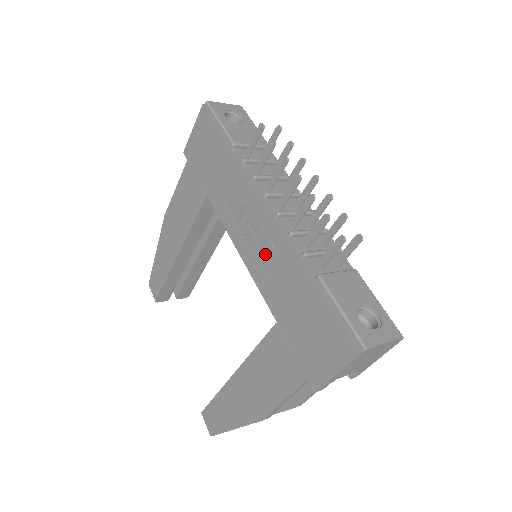
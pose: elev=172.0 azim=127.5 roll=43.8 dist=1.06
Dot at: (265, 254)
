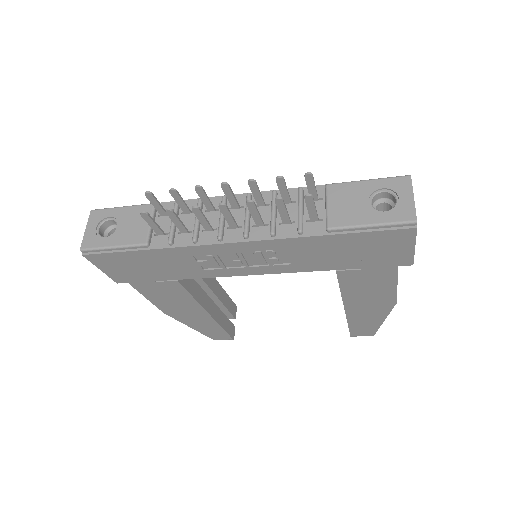
Dot at: (273, 259)
